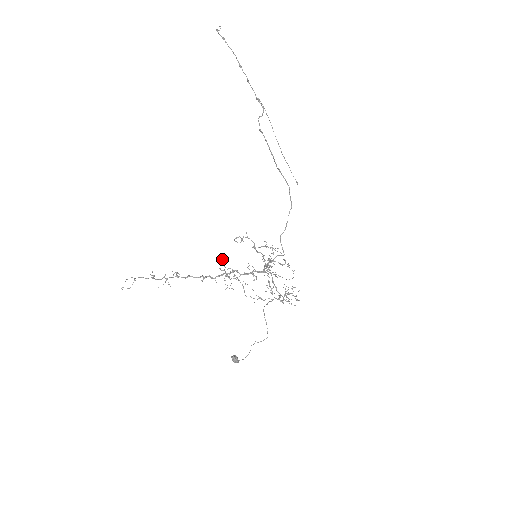
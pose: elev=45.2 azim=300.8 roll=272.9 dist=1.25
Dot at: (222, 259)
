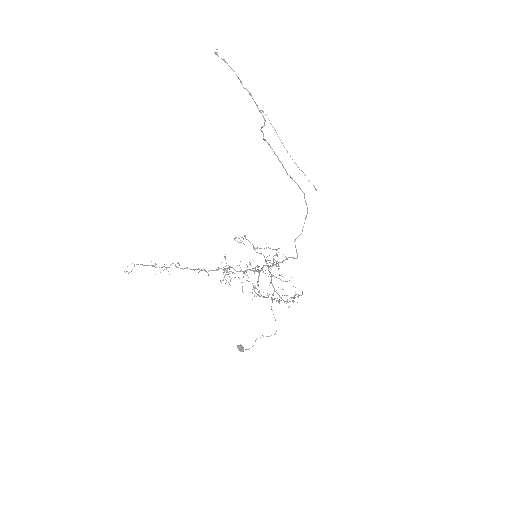
Dot at: (225, 256)
